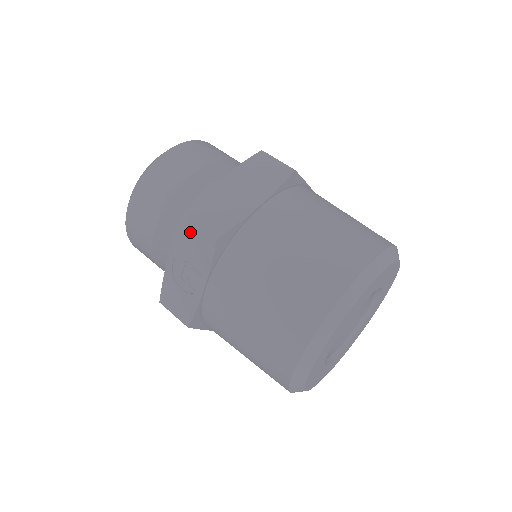
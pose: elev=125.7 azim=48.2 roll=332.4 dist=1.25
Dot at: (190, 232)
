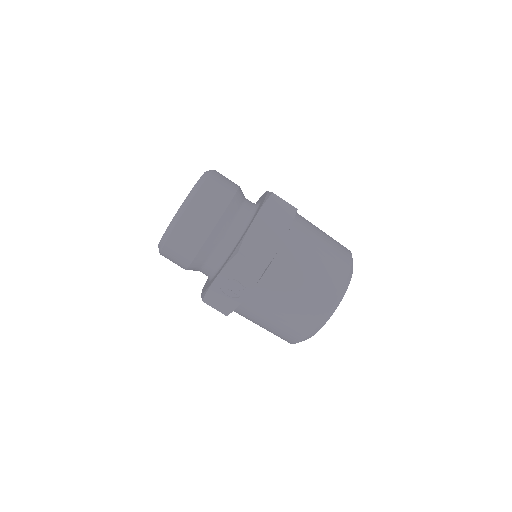
Dot at: (242, 264)
